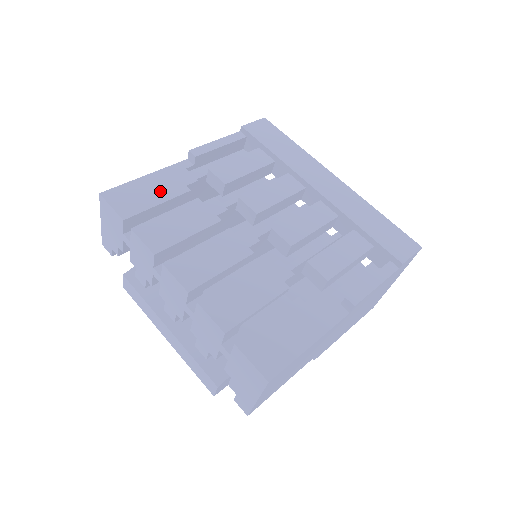
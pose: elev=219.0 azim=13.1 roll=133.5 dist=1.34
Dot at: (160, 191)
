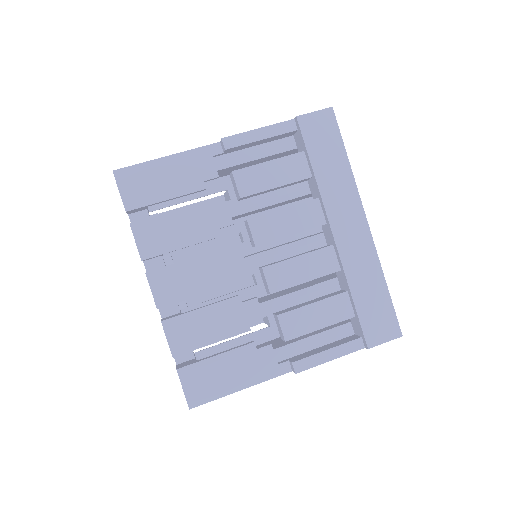
Dot at: (174, 182)
